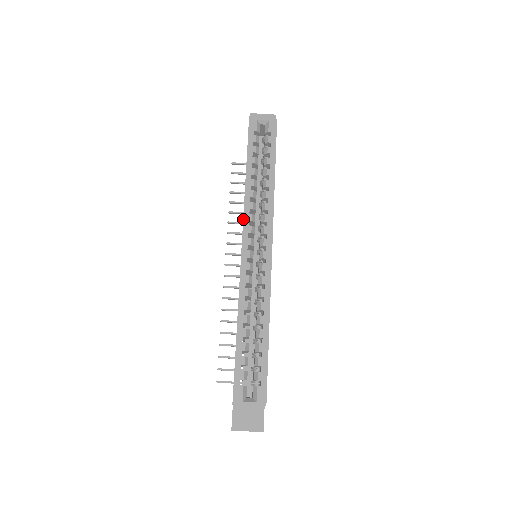
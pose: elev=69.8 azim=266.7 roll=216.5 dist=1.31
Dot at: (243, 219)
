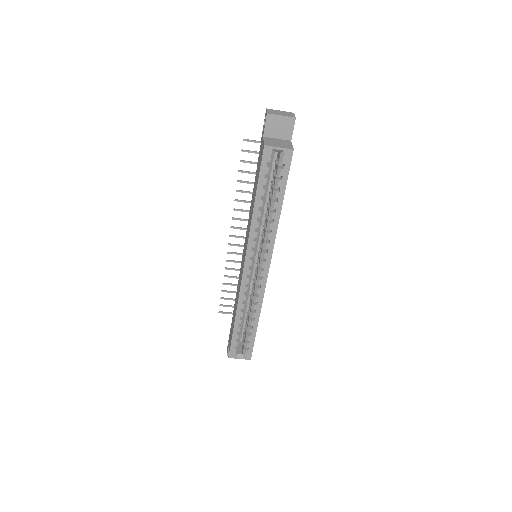
Dot at: (247, 246)
